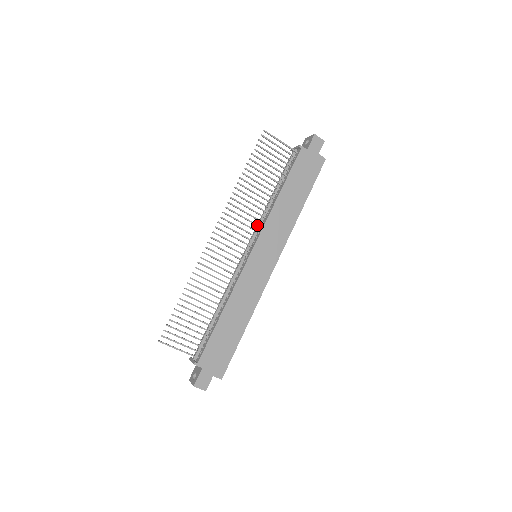
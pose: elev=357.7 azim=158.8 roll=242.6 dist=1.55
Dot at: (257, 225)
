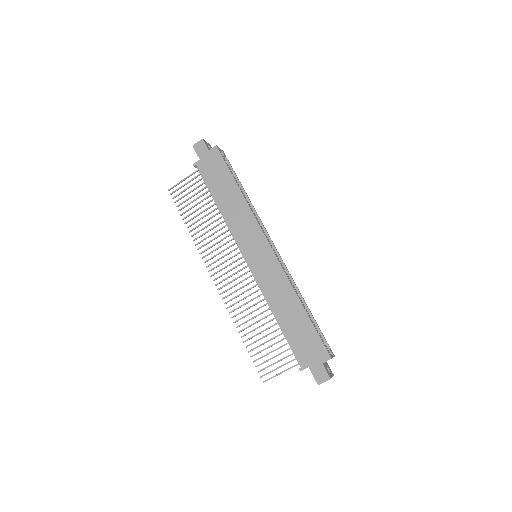
Dot at: (231, 240)
